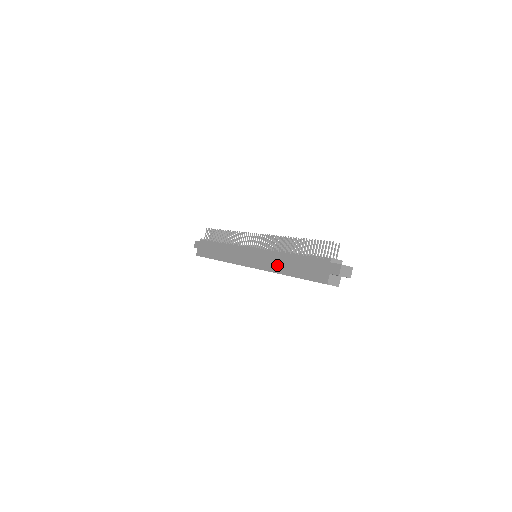
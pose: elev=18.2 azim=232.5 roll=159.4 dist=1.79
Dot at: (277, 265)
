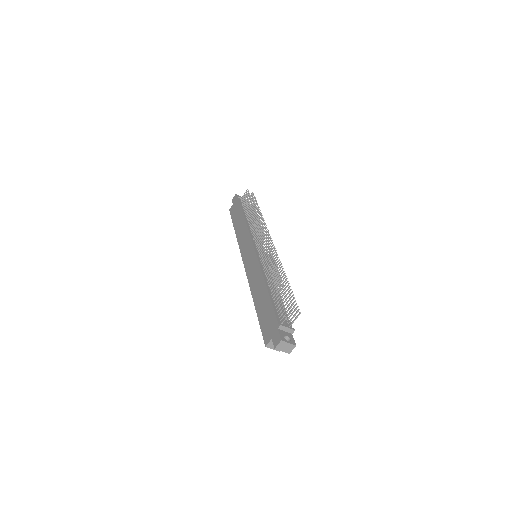
Dot at: (255, 286)
